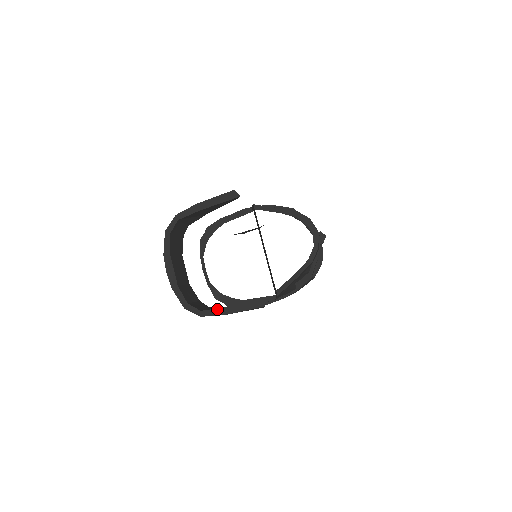
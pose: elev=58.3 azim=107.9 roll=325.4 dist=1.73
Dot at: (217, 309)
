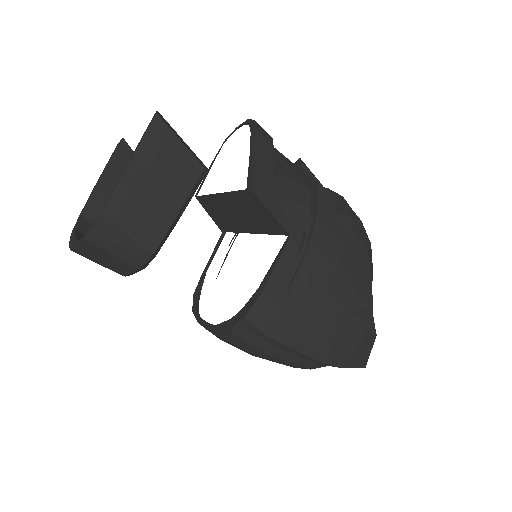
Dot at: (115, 186)
